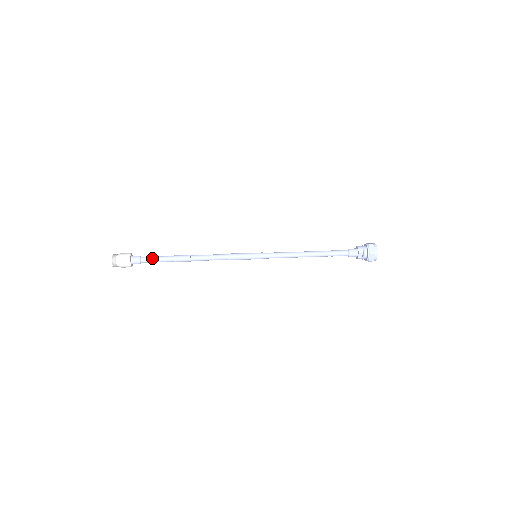
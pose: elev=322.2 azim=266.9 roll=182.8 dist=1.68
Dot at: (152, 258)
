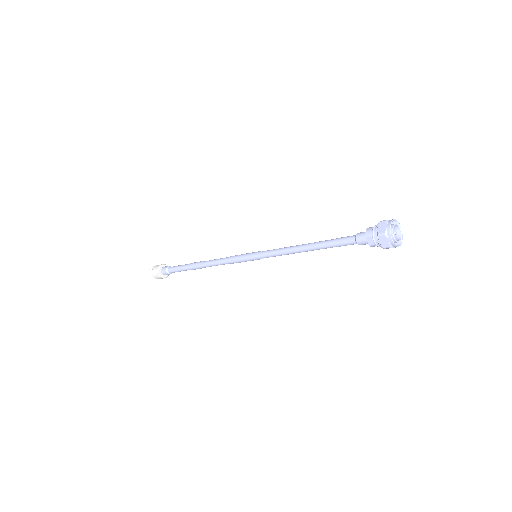
Dot at: (175, 267)
